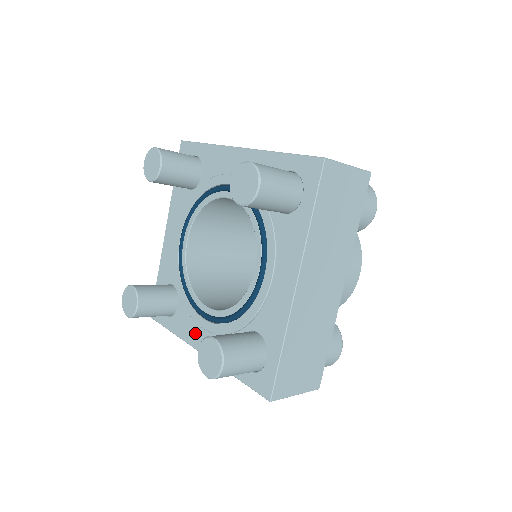
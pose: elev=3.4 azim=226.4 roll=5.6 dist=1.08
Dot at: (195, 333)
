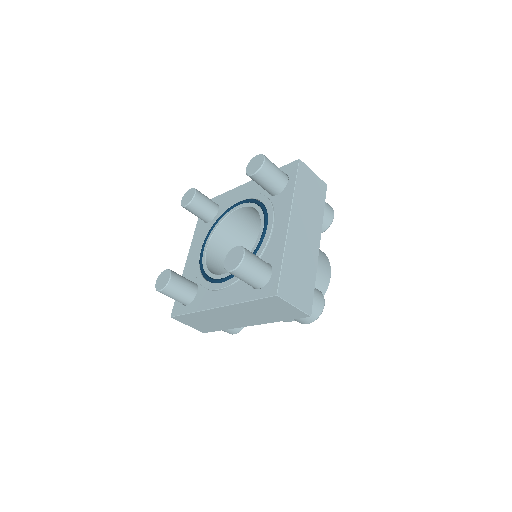
Dot at: (213, 298)
